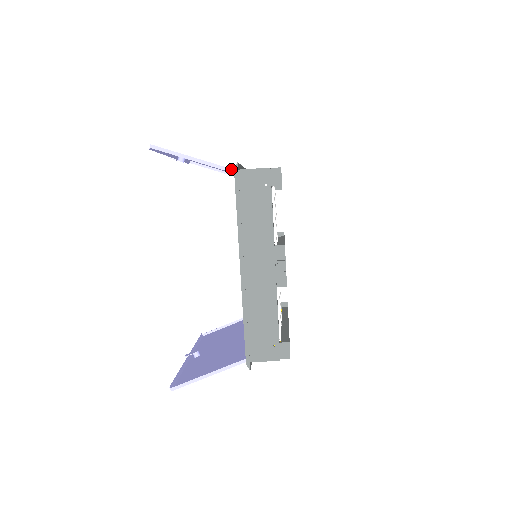
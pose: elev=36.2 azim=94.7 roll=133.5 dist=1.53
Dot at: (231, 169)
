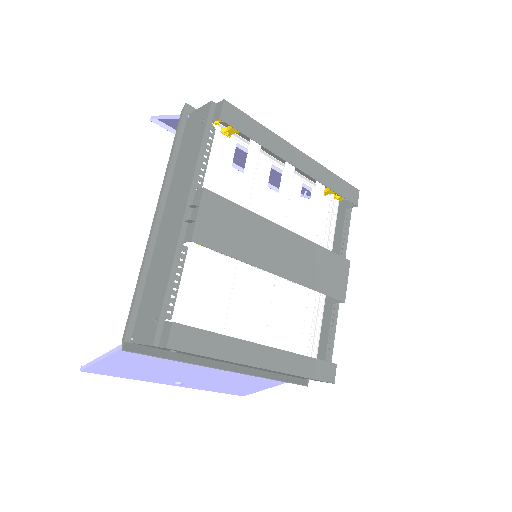
Dot at: (187, 115)
